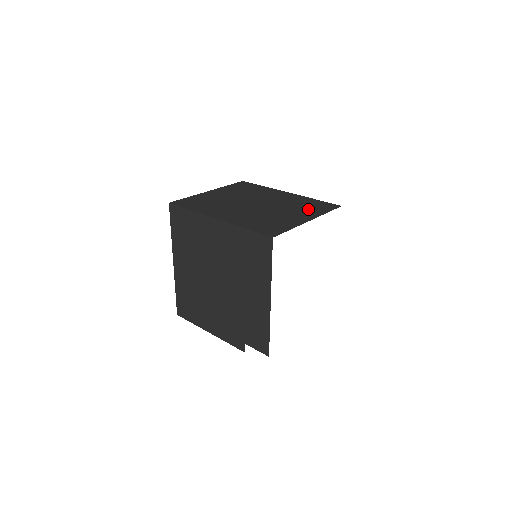
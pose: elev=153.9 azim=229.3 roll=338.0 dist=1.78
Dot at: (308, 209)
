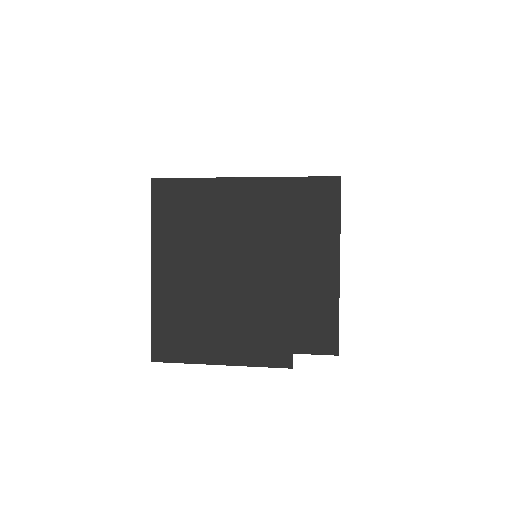
Dot at: occluded
